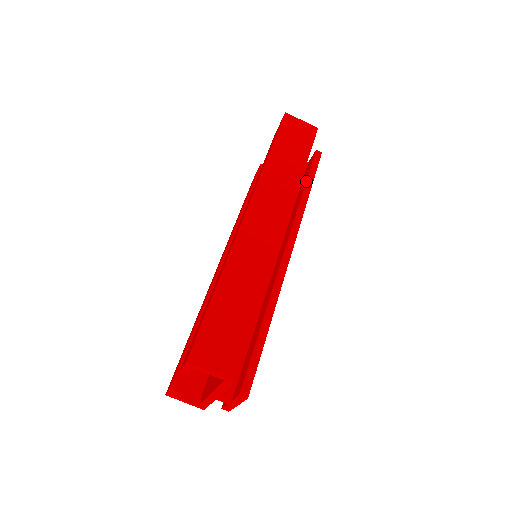
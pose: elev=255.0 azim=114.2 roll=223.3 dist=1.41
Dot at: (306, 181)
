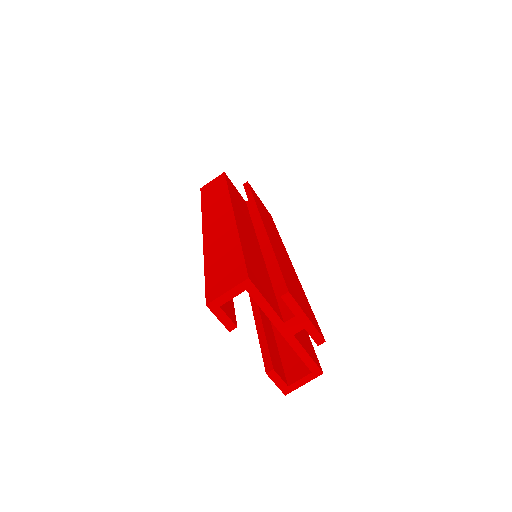
Dot at: (247, 197)
